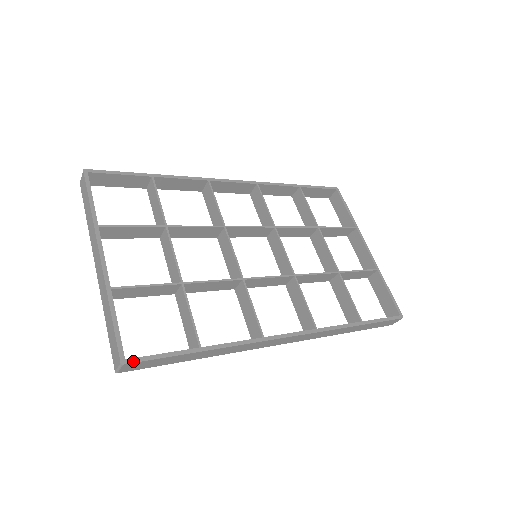
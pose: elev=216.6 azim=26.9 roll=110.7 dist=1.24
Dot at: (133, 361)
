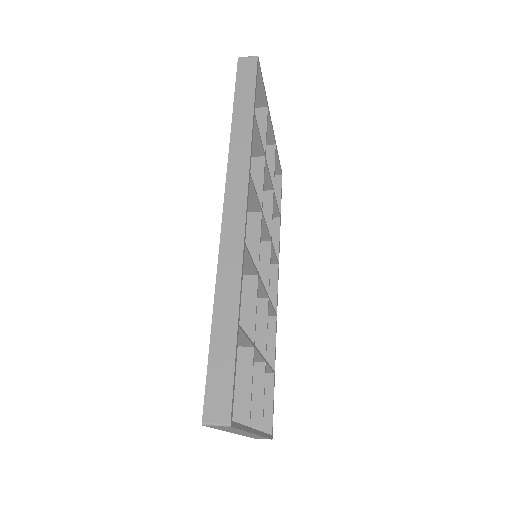
Dot at: occluded
